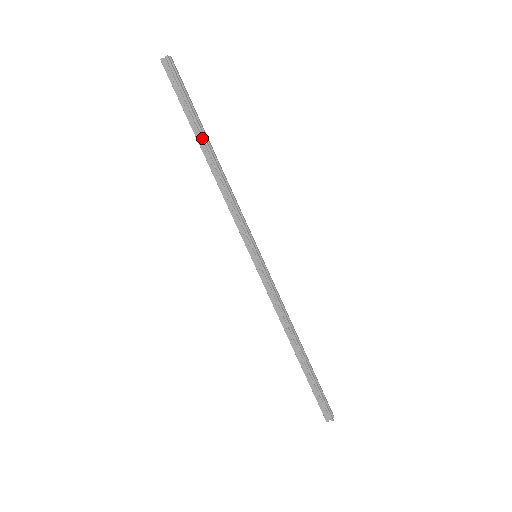
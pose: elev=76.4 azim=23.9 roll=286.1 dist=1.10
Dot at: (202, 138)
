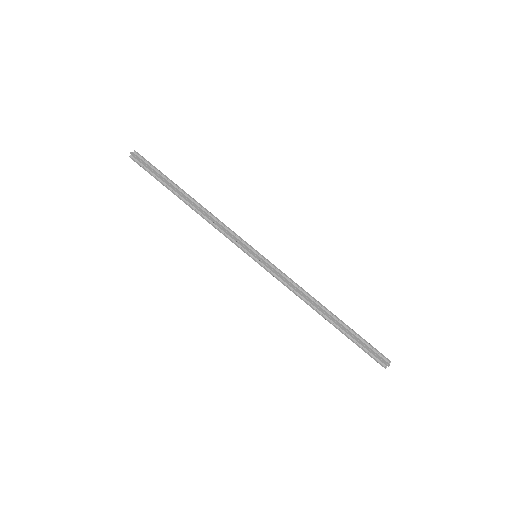
Dot at: (177, 192)
